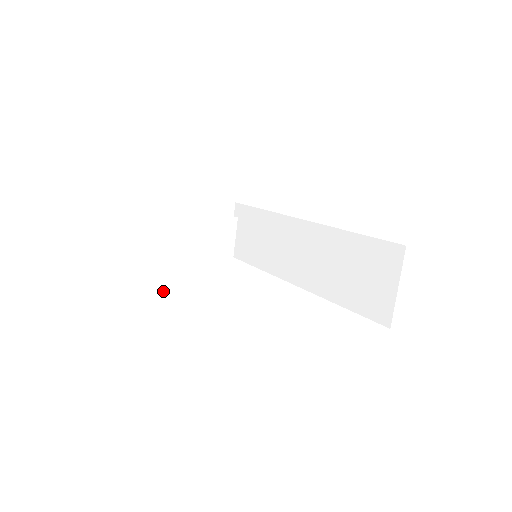
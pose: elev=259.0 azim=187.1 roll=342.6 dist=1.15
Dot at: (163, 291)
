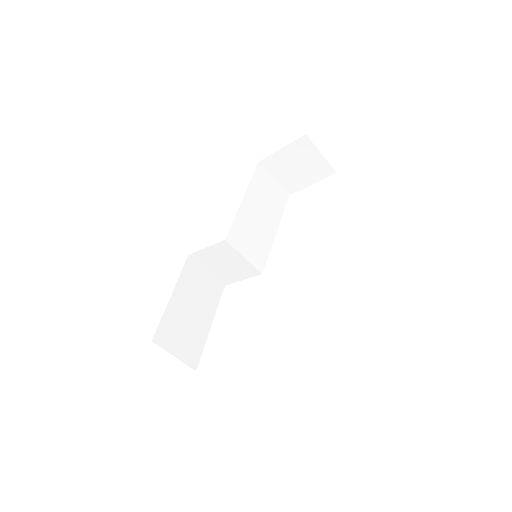
Dot at: (225, 284)
